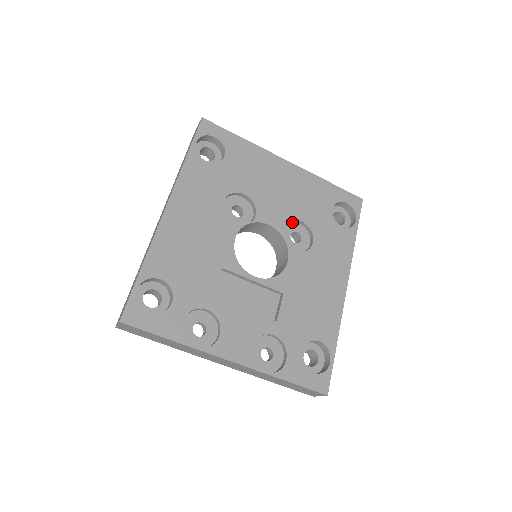
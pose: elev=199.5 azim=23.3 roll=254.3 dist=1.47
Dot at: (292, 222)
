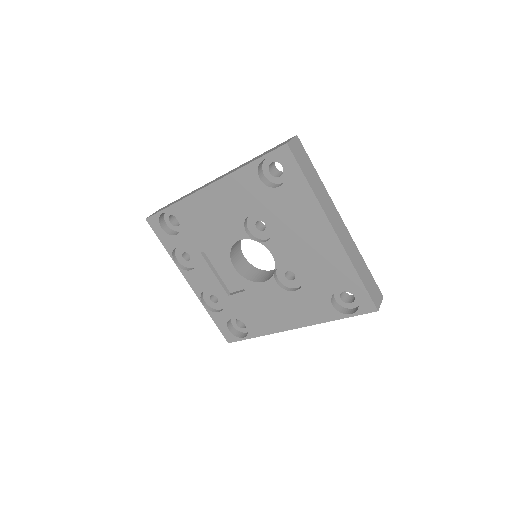
Dot at: occluded
